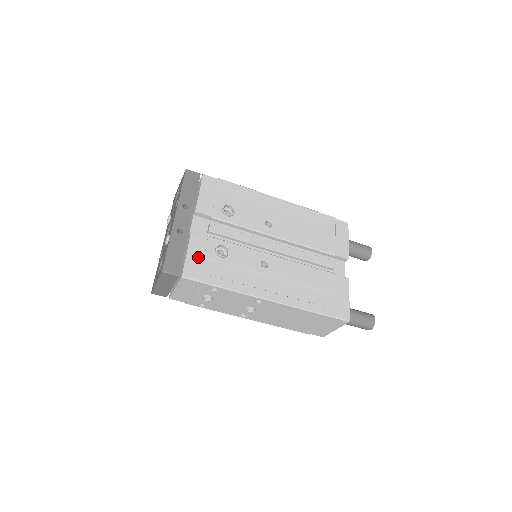
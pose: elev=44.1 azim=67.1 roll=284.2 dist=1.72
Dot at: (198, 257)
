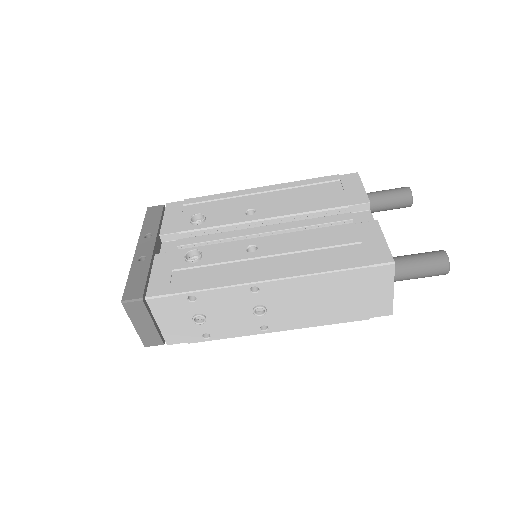
Dot at: (164, 273)
